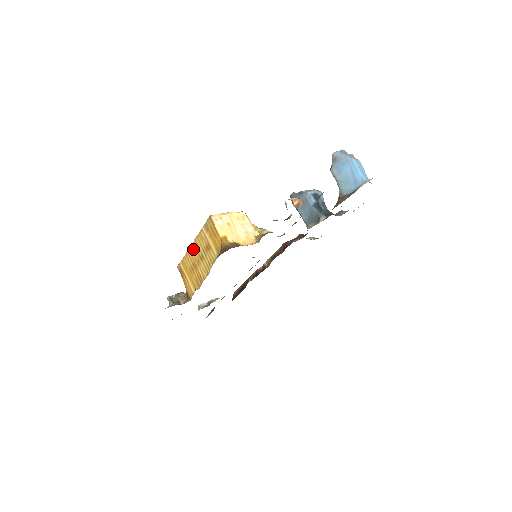
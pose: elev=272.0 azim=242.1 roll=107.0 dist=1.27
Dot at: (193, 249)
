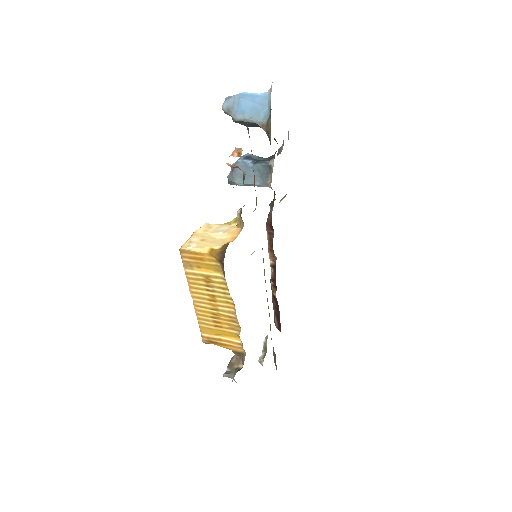
Dot at: (198, 303)
